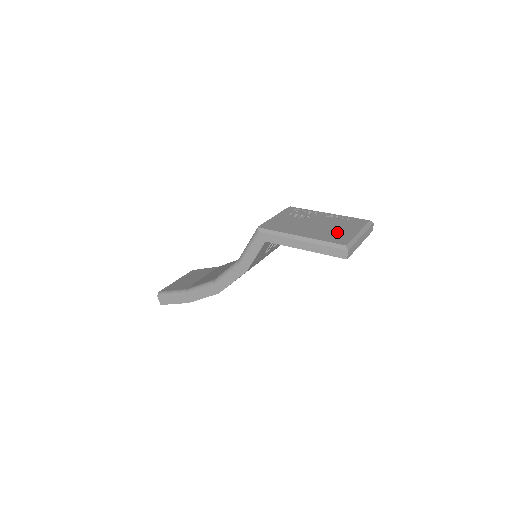
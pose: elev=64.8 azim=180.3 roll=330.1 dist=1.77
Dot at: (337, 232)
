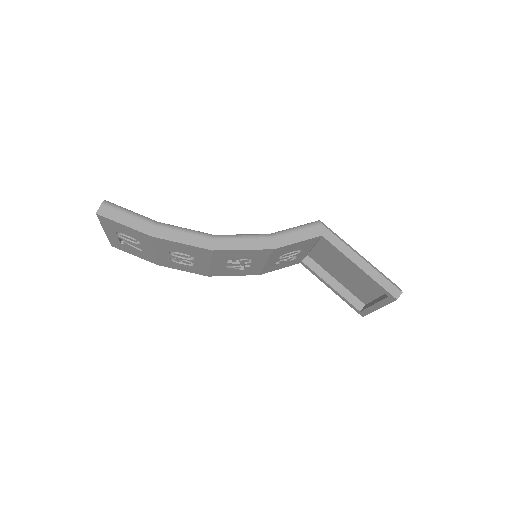
Dot at: occluded
